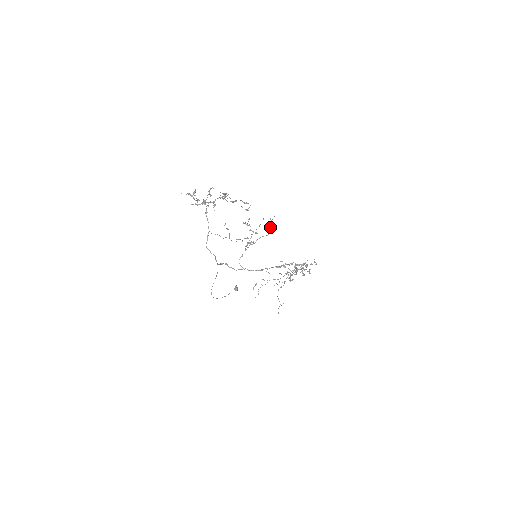
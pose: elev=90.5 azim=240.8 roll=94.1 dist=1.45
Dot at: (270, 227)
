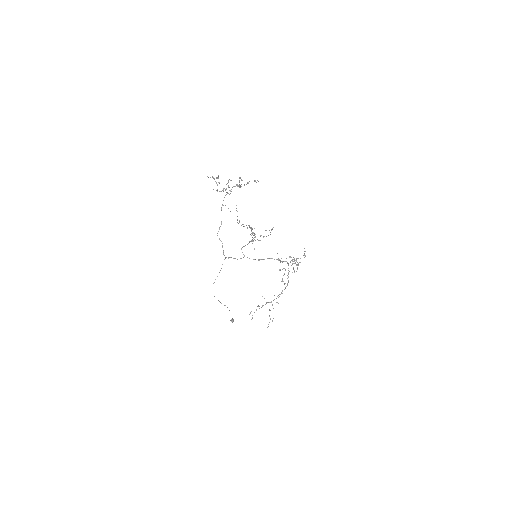
Dot at: occluded
